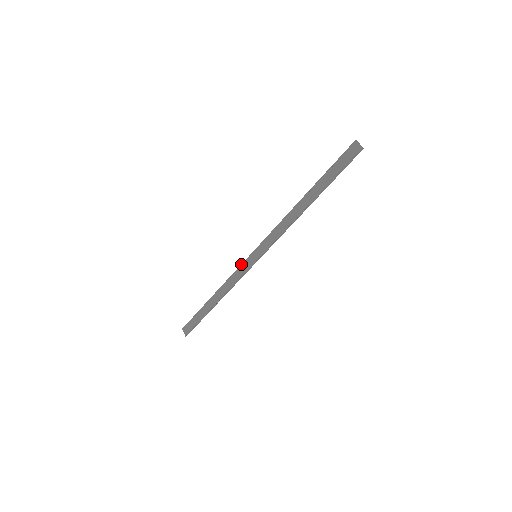
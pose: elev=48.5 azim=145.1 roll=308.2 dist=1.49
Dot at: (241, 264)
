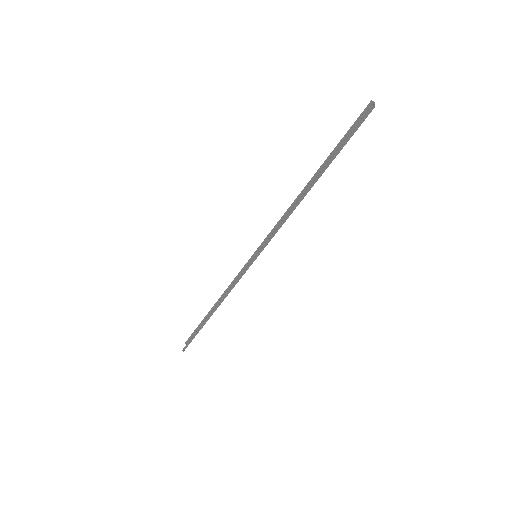
Dot at: (244, 266)
